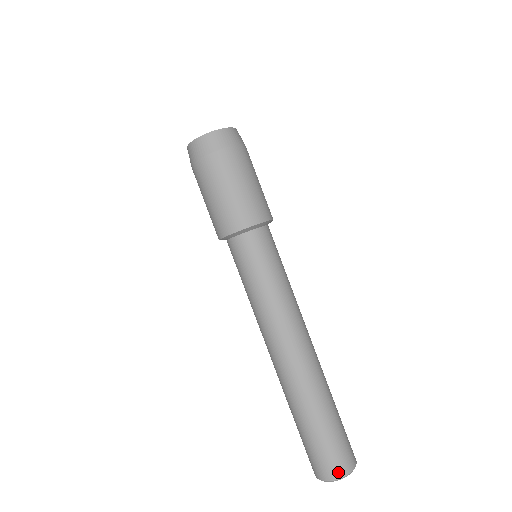
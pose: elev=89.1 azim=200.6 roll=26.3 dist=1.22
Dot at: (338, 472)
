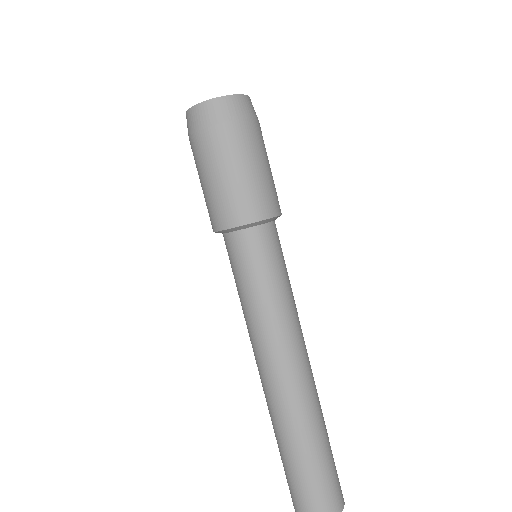
Dot at: out of frame
